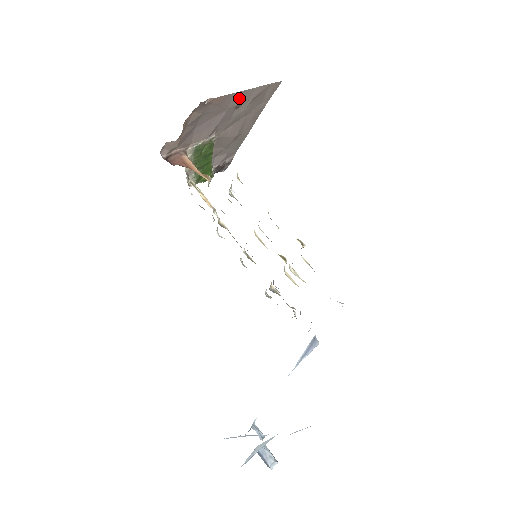
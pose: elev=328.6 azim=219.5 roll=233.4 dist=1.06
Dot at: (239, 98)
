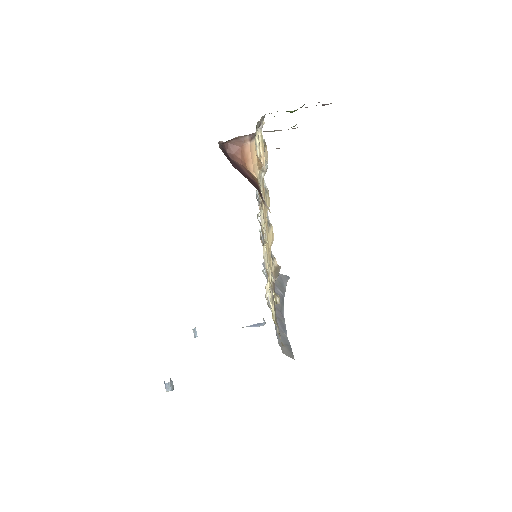
Dot at: occluded
